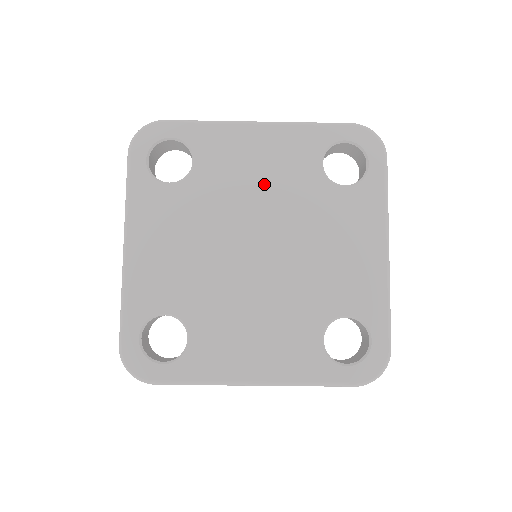
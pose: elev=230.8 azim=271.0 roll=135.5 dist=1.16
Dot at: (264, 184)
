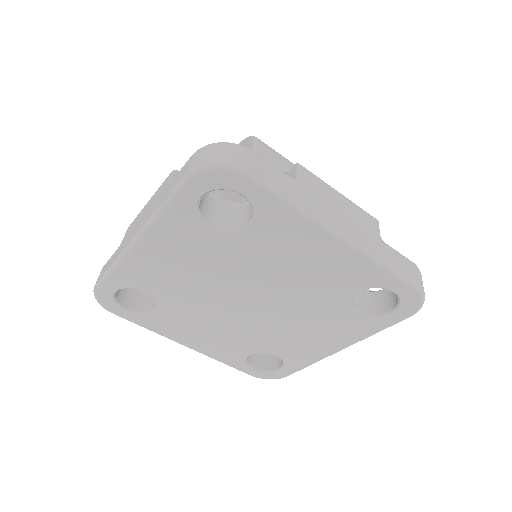
Dot at: (295, 276)
